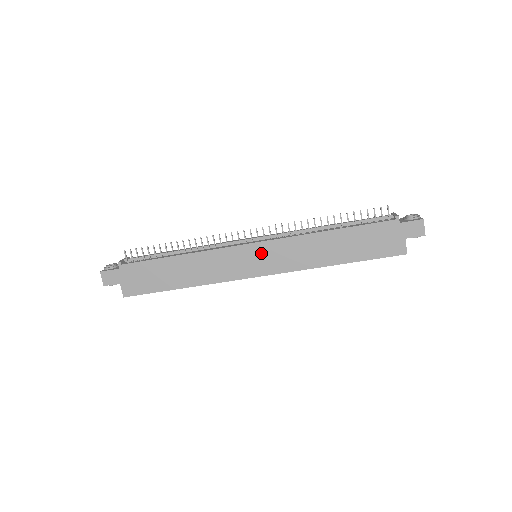
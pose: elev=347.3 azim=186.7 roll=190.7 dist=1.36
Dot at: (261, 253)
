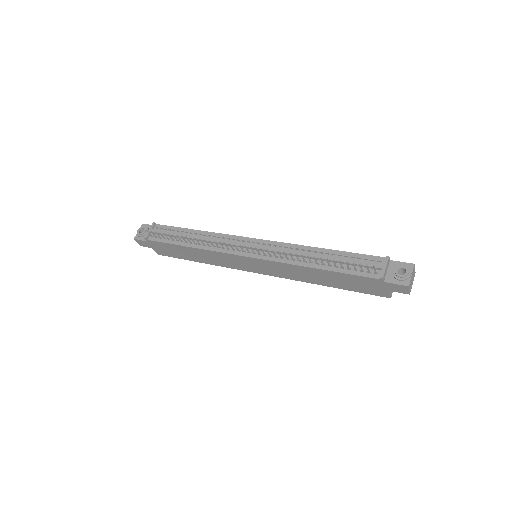
Dot at: (257, 263)
